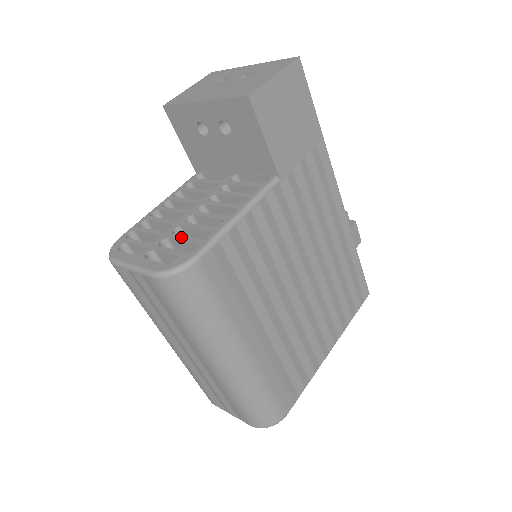
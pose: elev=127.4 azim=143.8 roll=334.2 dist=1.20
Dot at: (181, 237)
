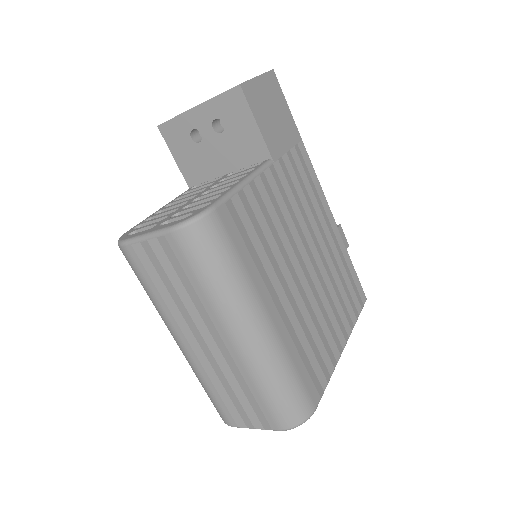
Dot at: (192, 206)
